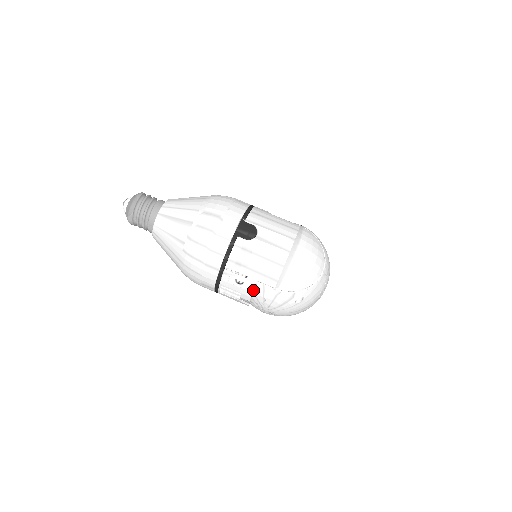
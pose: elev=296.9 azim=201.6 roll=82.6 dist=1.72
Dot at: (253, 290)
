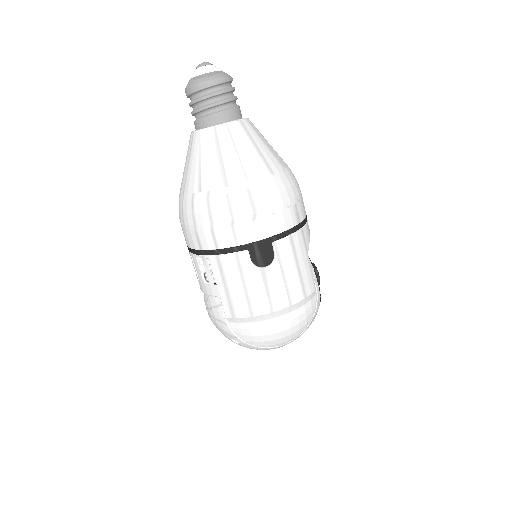
Dot at: (210, 294)
